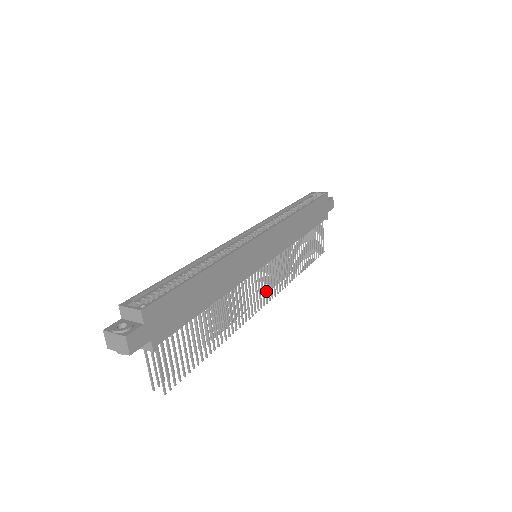
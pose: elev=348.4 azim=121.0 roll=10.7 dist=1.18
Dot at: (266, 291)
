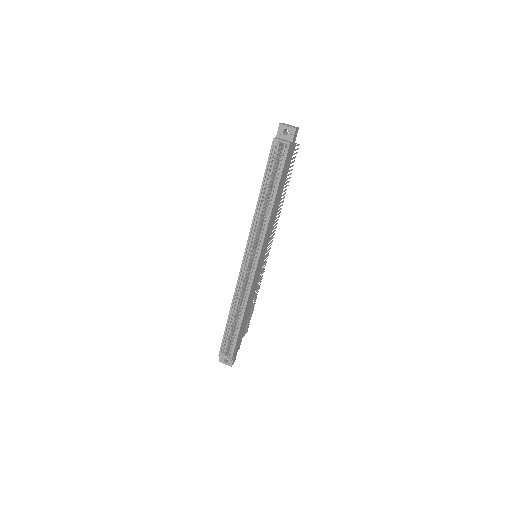
Dot at: occluded
